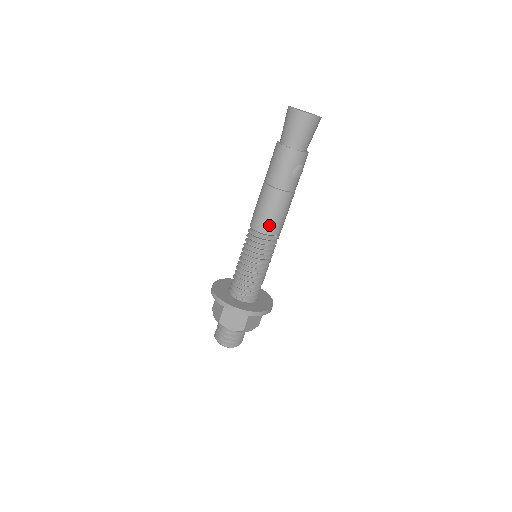
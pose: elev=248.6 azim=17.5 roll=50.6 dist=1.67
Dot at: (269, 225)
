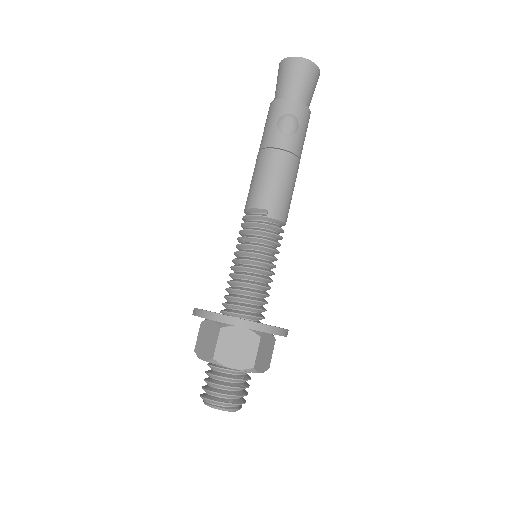
Dot at: (254, 196)
